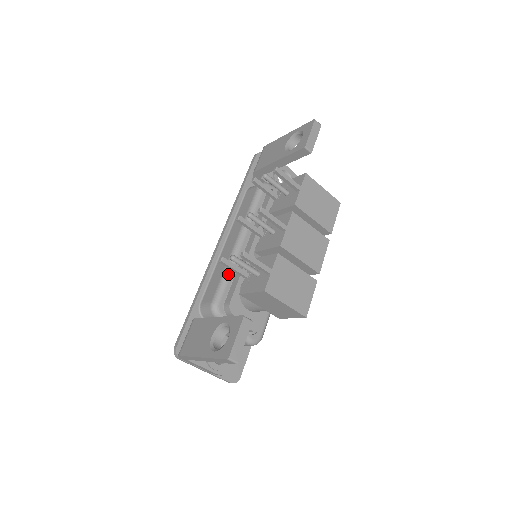
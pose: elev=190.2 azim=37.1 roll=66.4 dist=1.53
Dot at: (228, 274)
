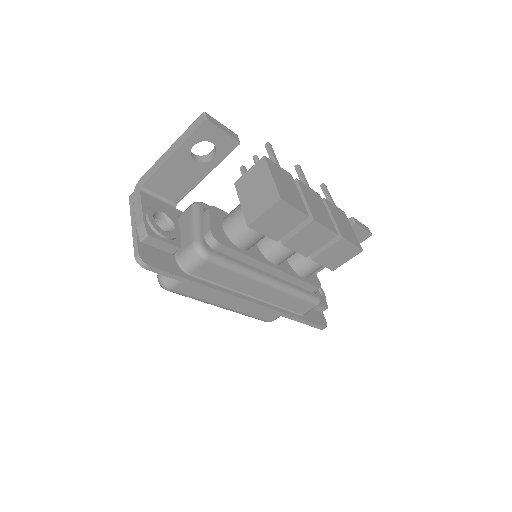
Dot at: occluded
